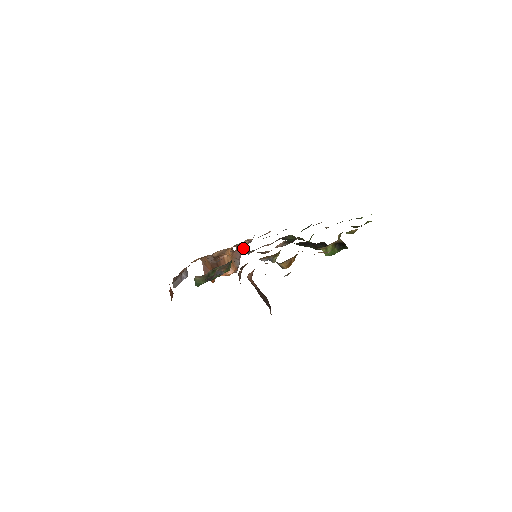
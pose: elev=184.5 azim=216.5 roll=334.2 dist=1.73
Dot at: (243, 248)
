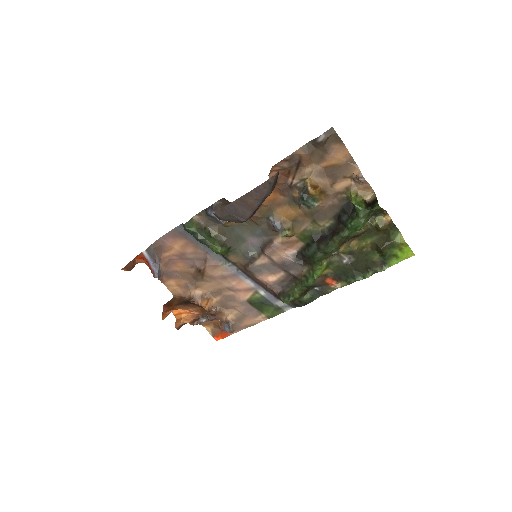
Dot at: (221, 316)
